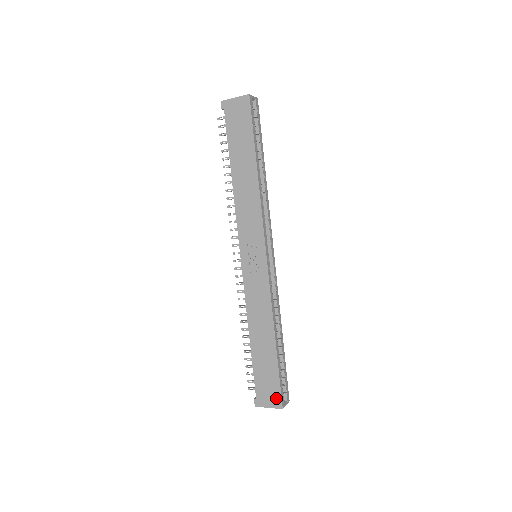
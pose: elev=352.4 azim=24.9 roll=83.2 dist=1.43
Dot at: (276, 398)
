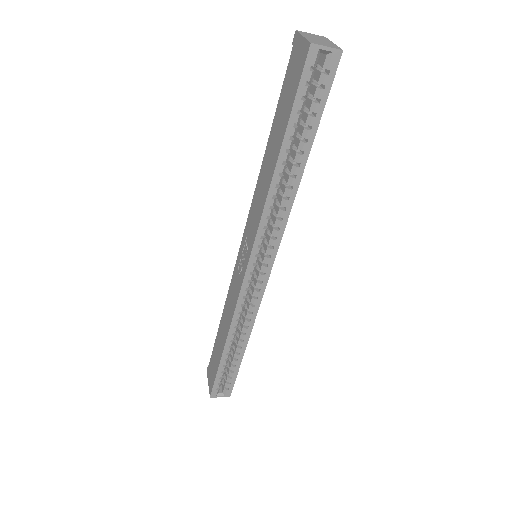
Dot at: (211, 385)
